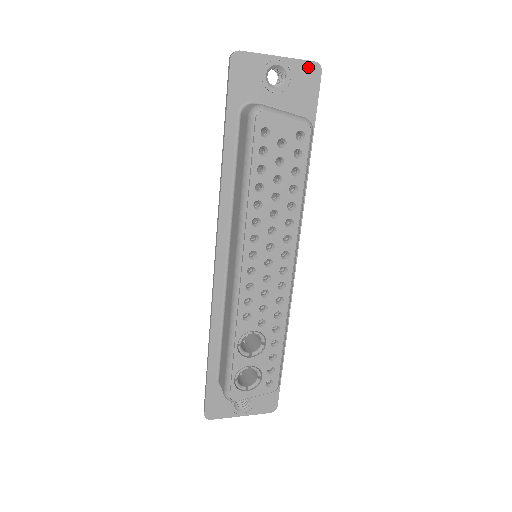
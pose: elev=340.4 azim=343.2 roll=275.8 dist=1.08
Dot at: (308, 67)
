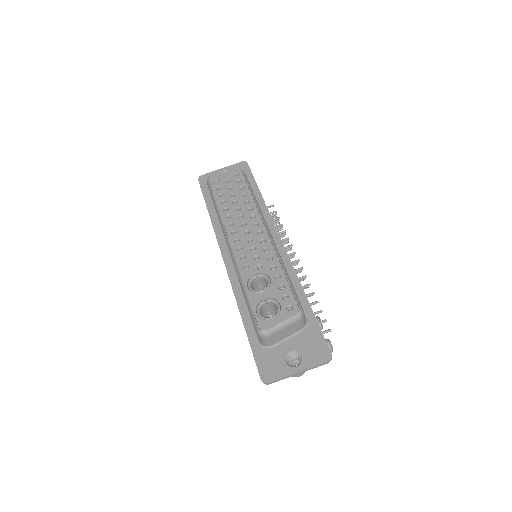
Dot at: (239, 165)
